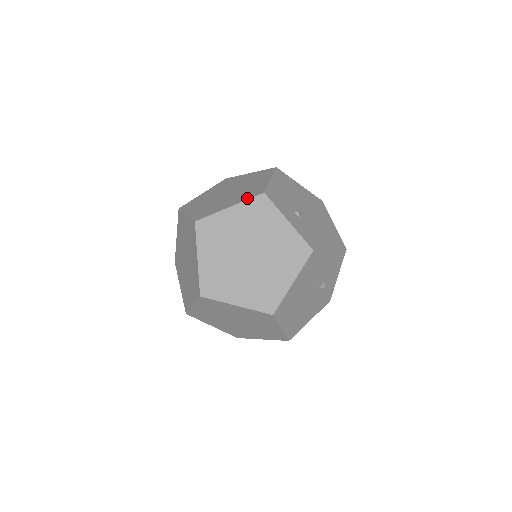
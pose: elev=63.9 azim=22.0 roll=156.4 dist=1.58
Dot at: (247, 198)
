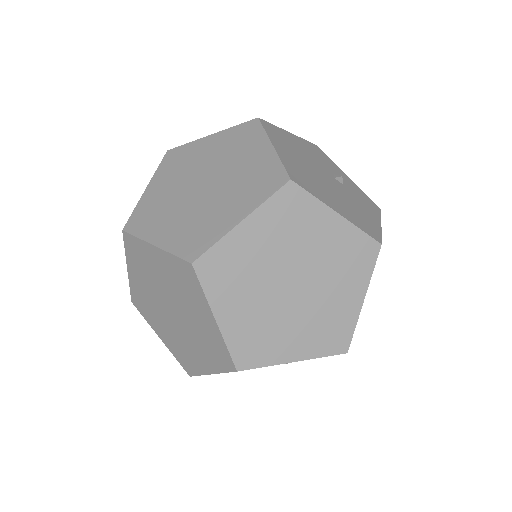
Dot at: (157, 170)
